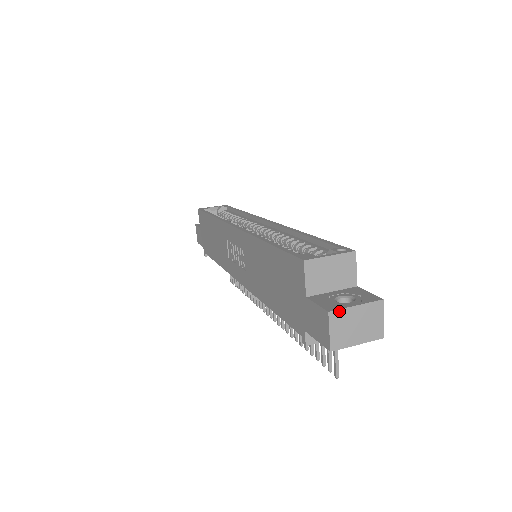
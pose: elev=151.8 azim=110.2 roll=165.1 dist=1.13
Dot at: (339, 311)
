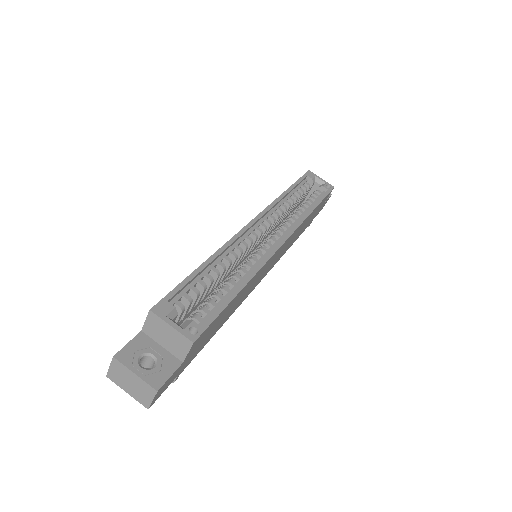
Dot at: (121, 364)
